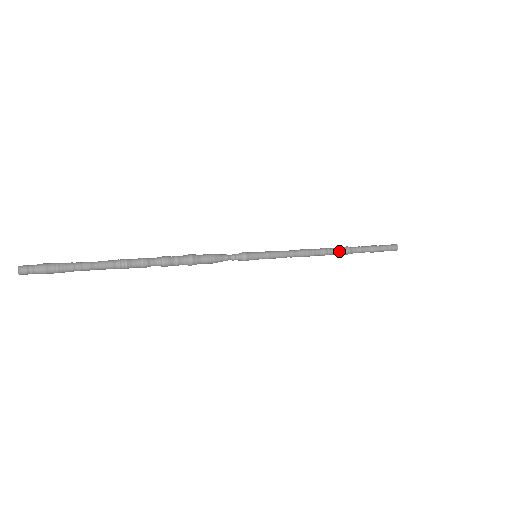
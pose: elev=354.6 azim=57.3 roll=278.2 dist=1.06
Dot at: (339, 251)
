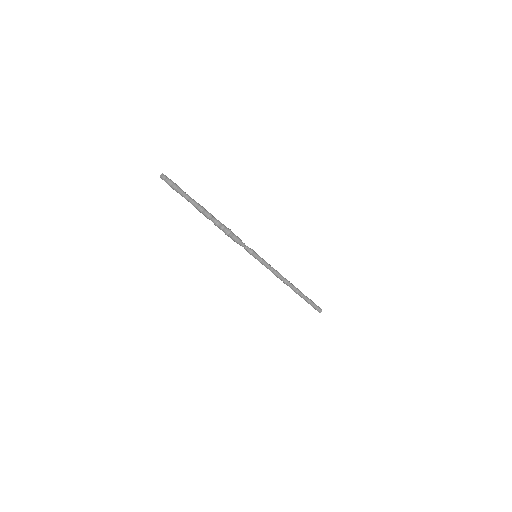
Dot at: (294, 287)
